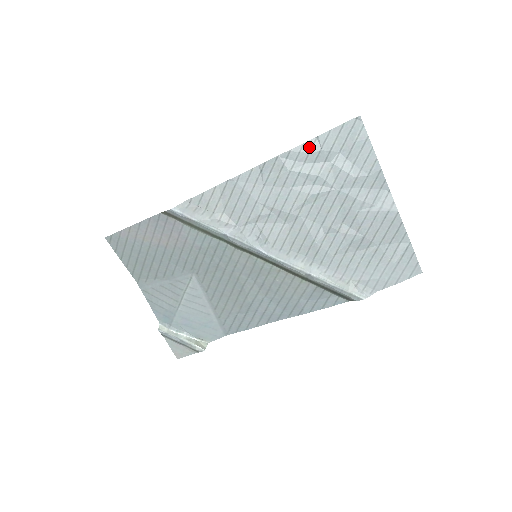
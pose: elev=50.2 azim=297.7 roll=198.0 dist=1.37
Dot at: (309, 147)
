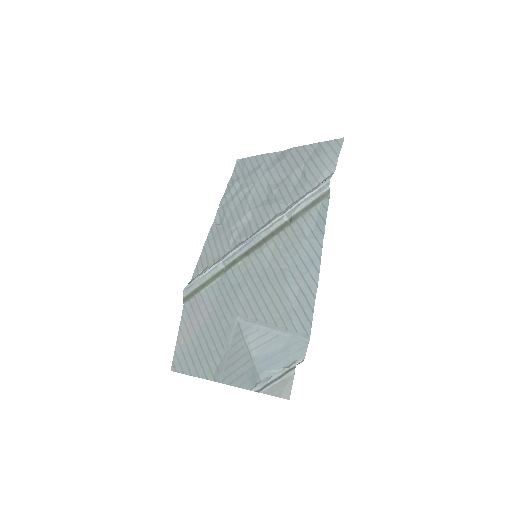
Dot at: (228, 191)
